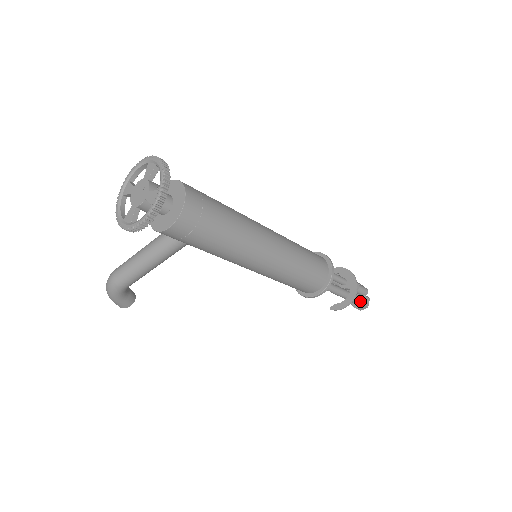
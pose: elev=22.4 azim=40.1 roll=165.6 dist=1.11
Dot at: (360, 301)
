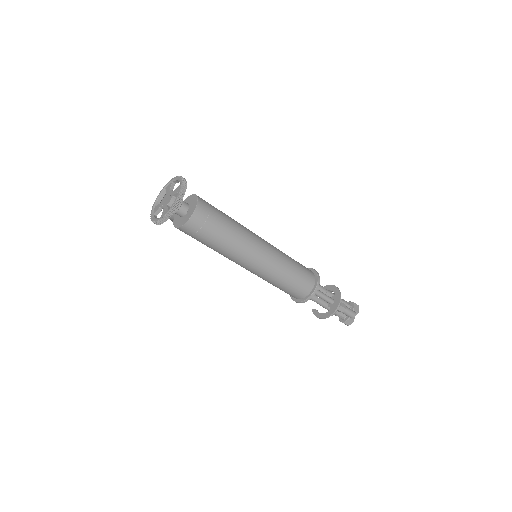
Dot at: (344, 319)
